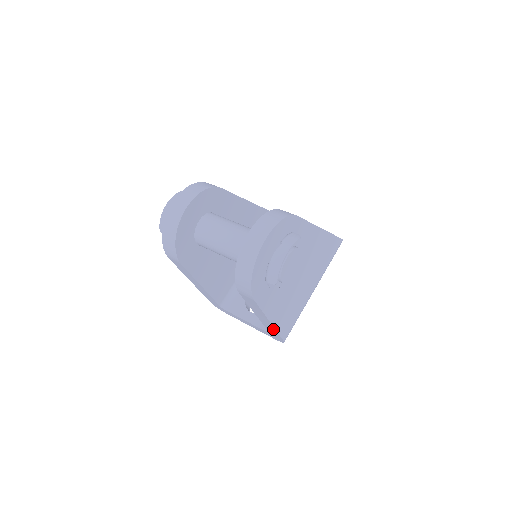
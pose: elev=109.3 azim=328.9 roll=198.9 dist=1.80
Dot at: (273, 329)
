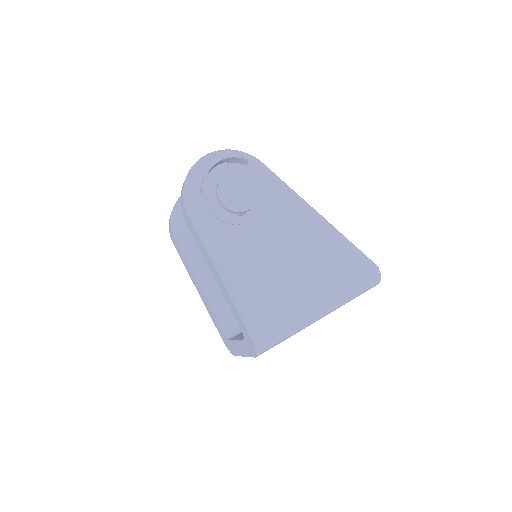
Dot at: (232, 303)
